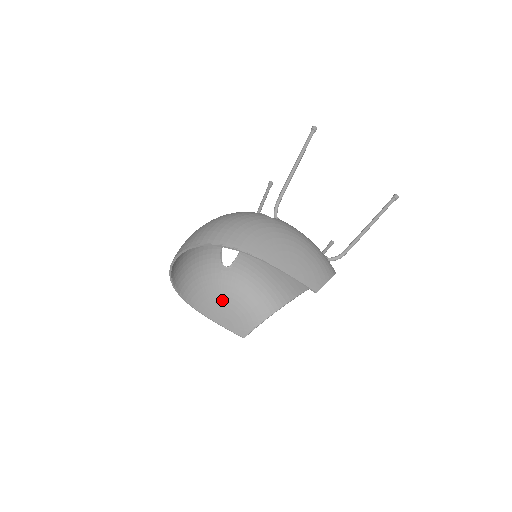
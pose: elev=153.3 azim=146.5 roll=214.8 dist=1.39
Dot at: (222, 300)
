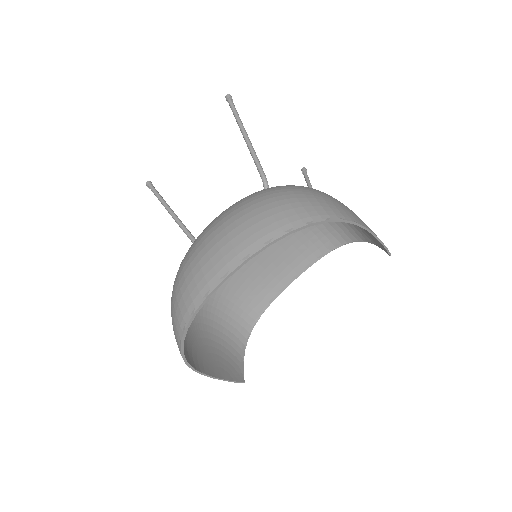
Dot at: (201, 345)
